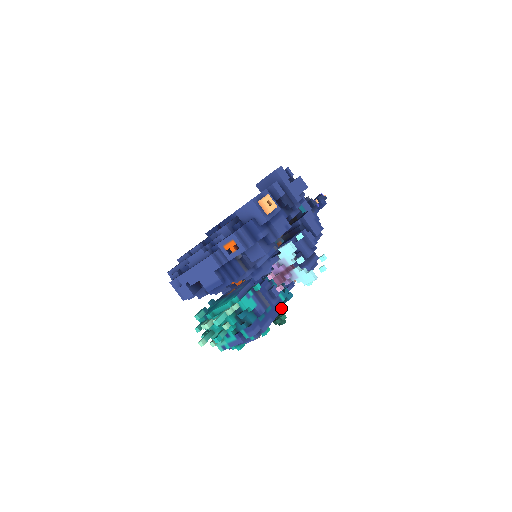
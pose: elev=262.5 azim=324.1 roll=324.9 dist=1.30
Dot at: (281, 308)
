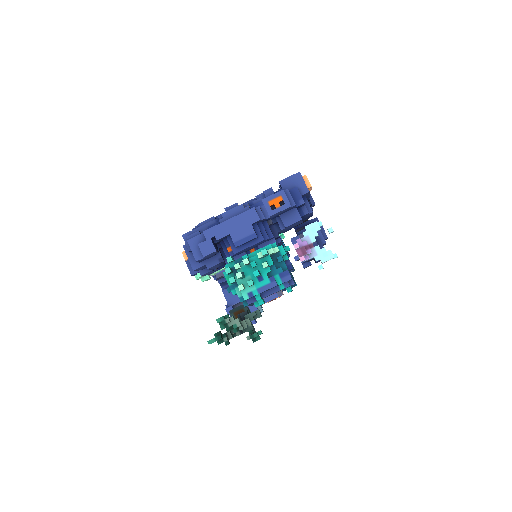
Dot at: occluded
